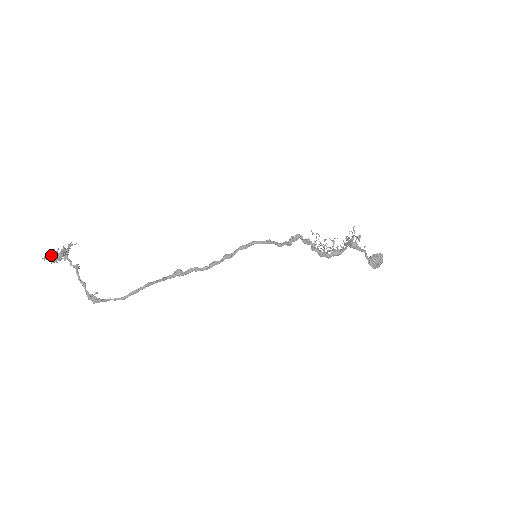
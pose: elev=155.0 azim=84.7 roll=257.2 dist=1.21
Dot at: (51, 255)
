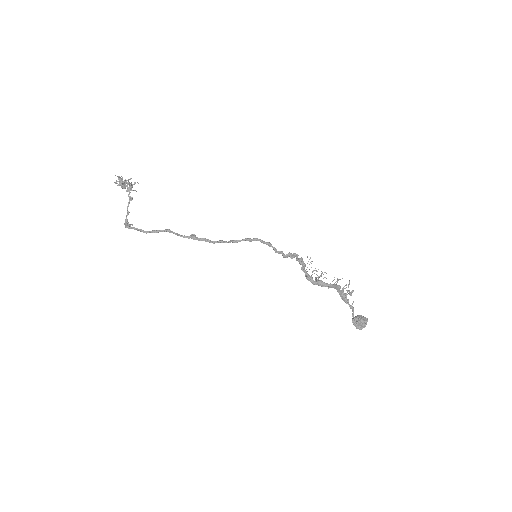
Dot at: occluded
